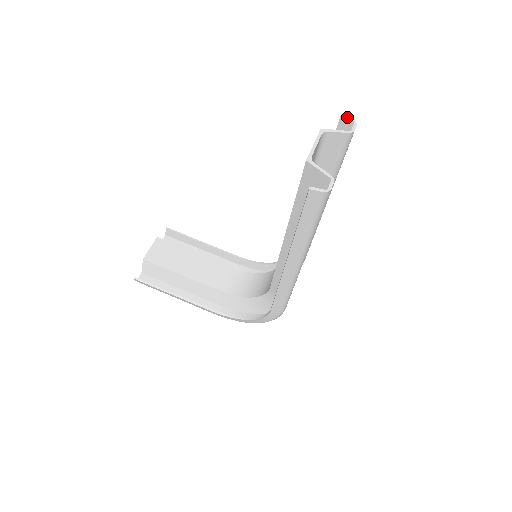
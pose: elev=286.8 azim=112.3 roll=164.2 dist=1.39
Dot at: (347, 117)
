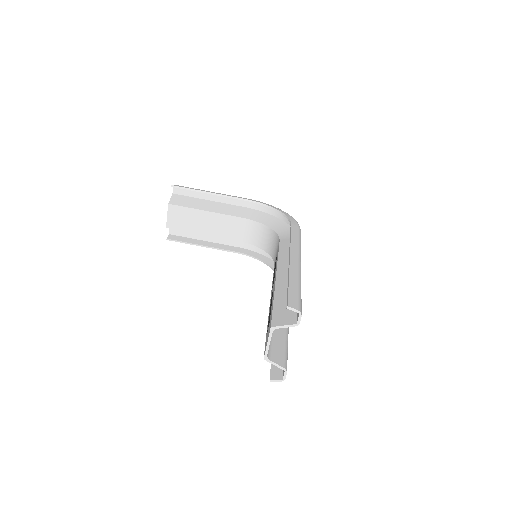
Dot at: (292, 310)
